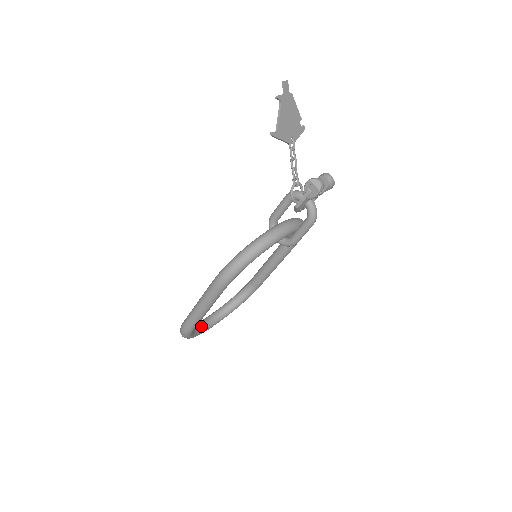
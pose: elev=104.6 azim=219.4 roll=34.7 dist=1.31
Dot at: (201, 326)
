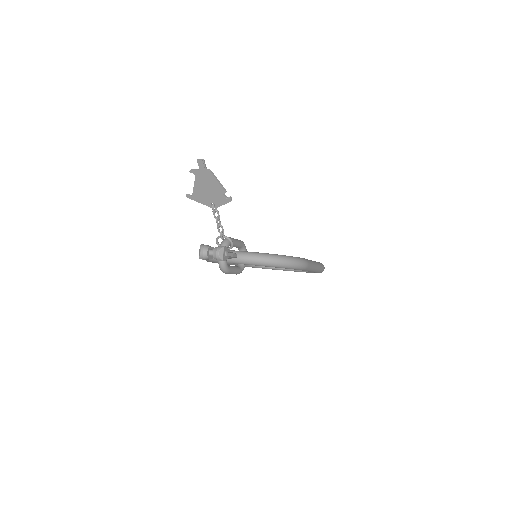
Dot at: occluded
